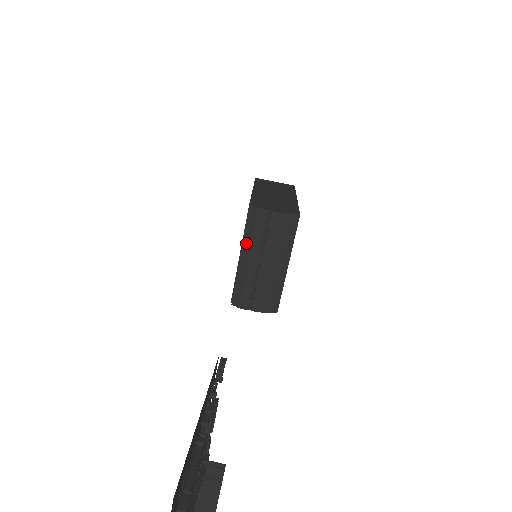
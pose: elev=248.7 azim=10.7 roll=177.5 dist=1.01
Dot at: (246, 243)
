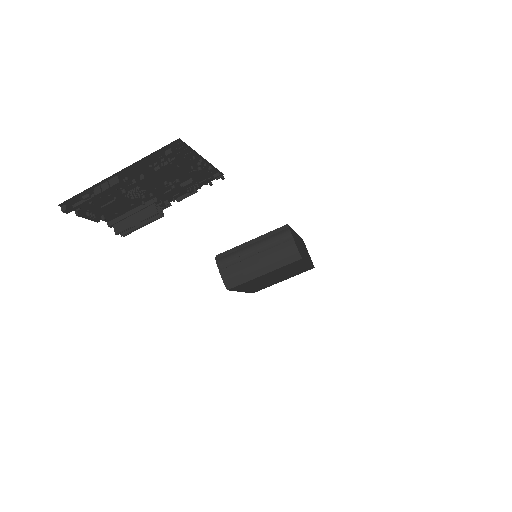
Dot at: (262, 238)
